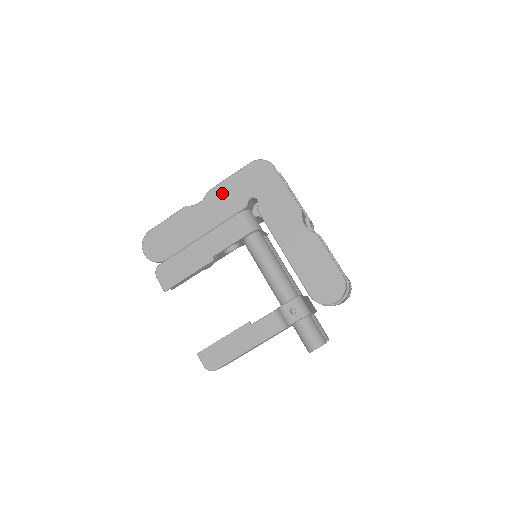
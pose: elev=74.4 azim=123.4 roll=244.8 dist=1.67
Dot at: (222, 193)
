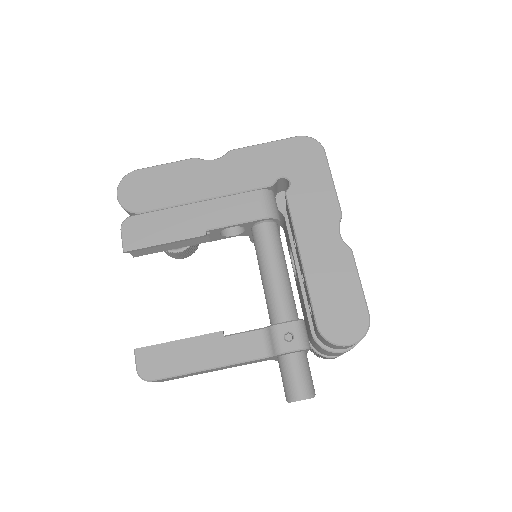
Dot at: (248, 158)
